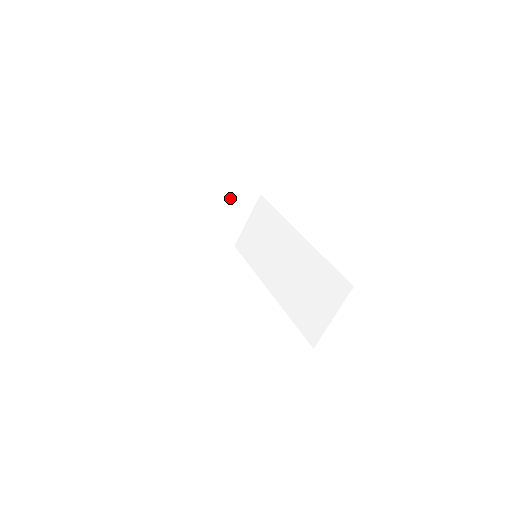
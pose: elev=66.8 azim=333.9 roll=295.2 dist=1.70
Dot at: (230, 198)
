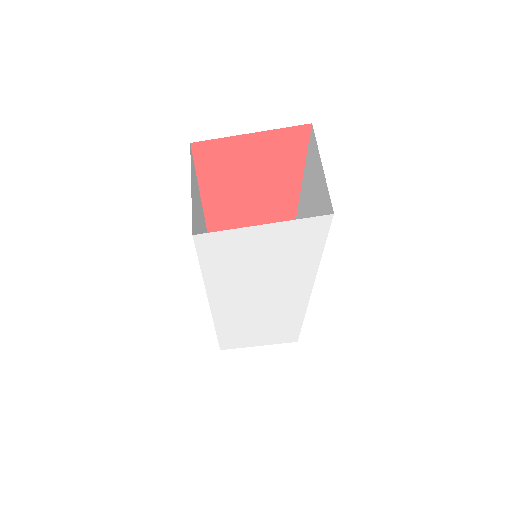
Dot at: occluded
